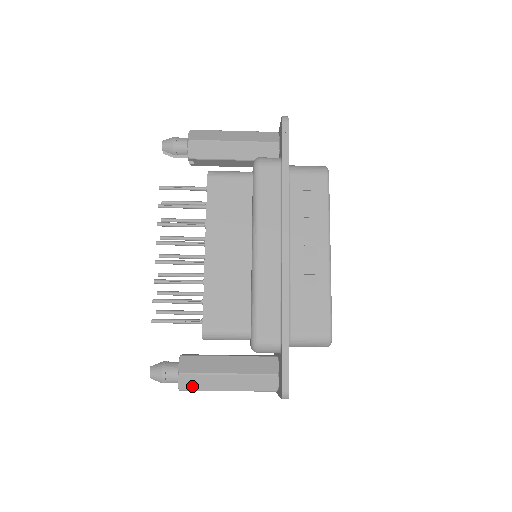
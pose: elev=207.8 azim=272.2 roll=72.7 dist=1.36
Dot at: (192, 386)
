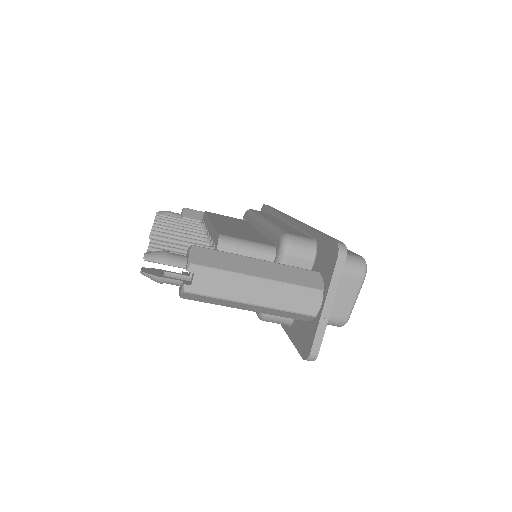
Dot at: (209, 262)
